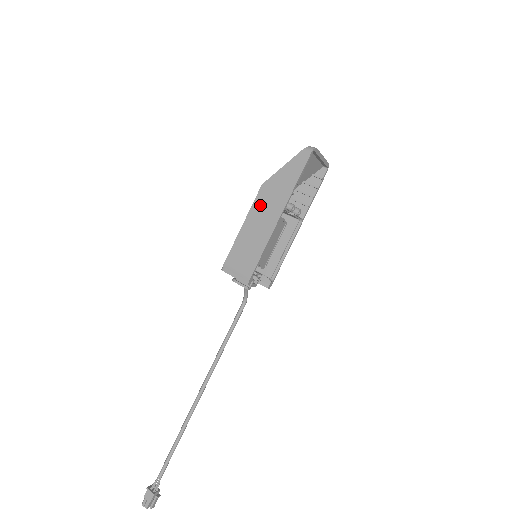
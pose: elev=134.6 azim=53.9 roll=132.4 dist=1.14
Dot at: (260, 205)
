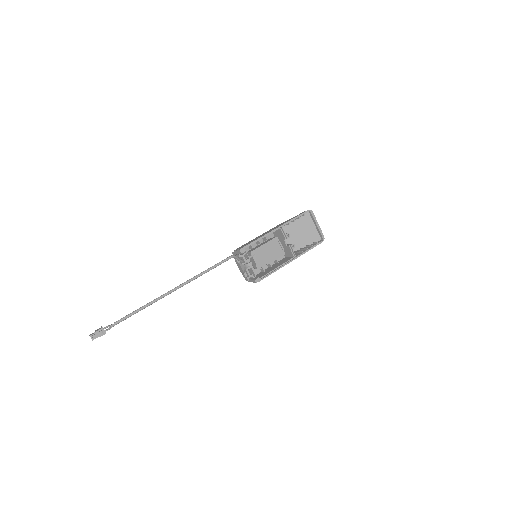
Dot at: occluded
